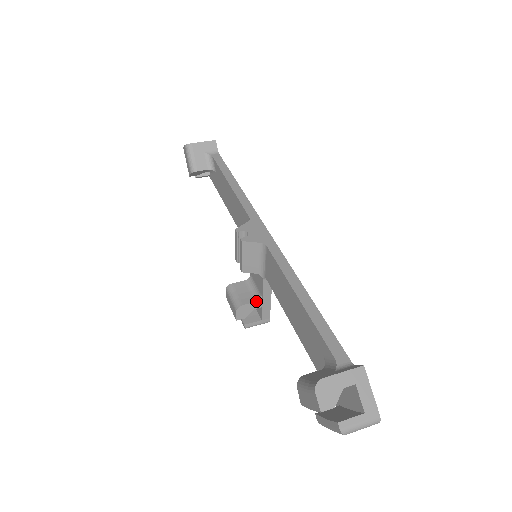
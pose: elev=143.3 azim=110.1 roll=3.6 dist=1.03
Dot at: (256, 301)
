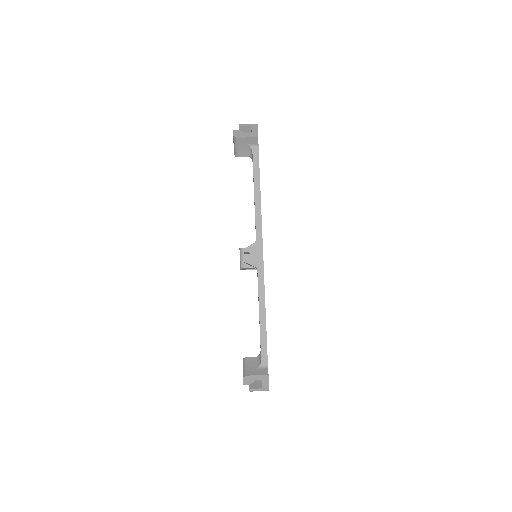
Dot at: occluded
